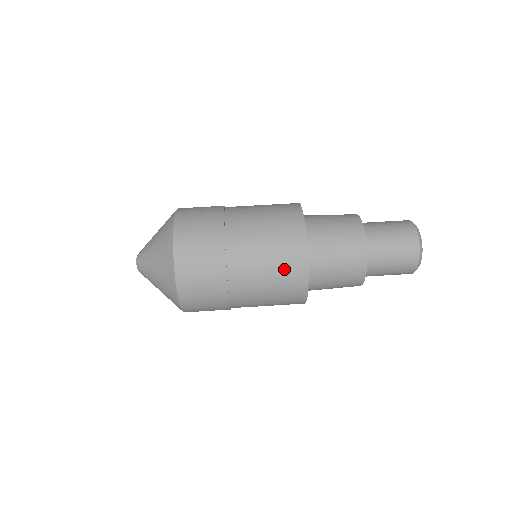
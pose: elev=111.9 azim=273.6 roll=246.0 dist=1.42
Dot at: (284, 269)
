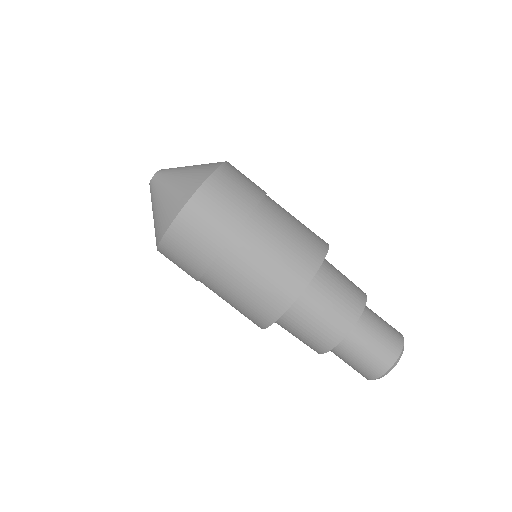
Dot at: (244, 314)
